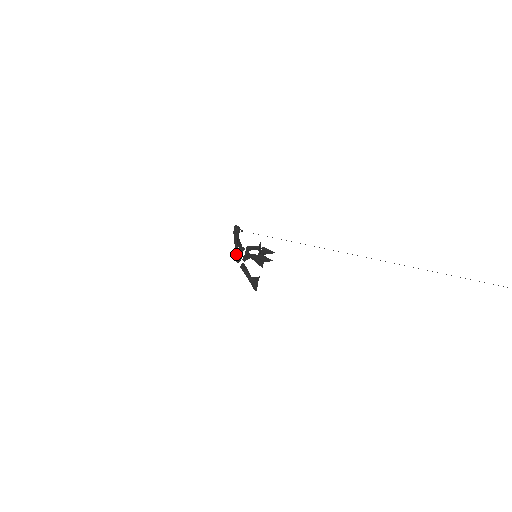
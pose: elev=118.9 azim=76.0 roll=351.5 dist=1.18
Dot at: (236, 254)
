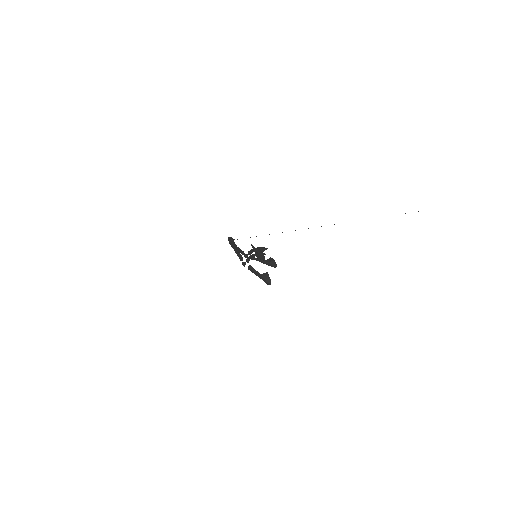
Dot at: (242, 252)
